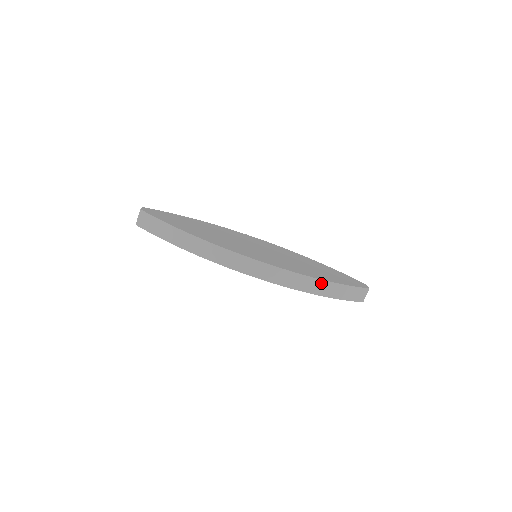
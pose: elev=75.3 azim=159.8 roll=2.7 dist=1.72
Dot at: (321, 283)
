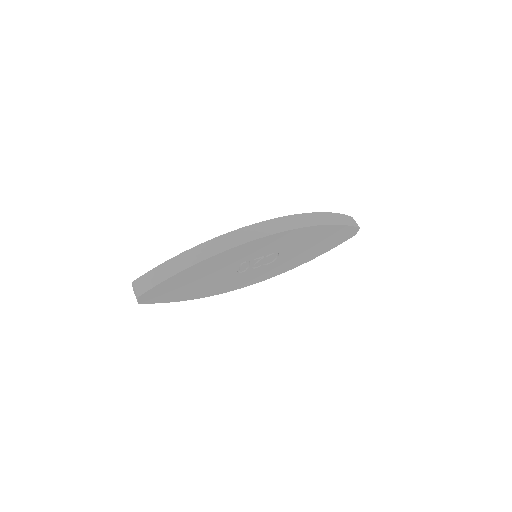
Dot at: (317, 215)
